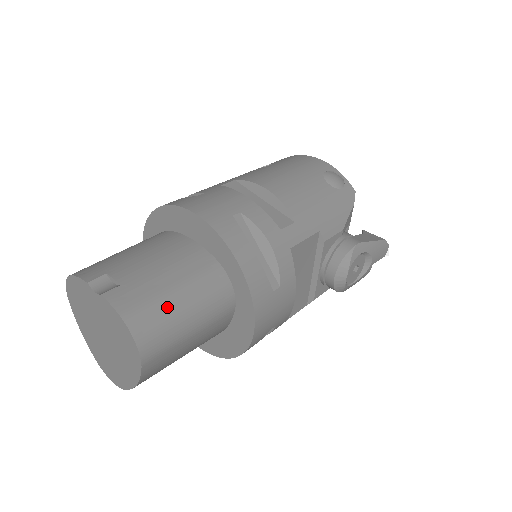
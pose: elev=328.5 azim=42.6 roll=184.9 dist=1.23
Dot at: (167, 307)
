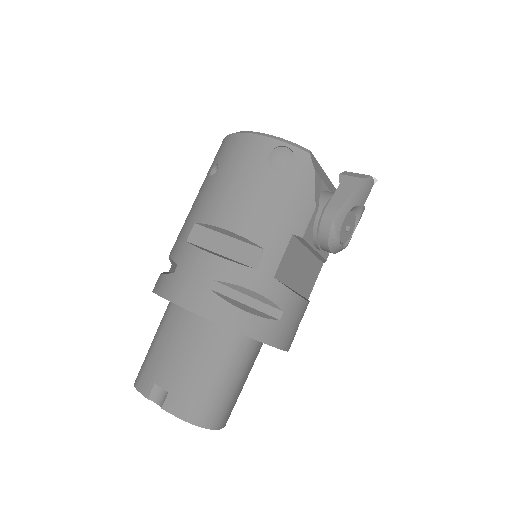
Dot at: (208, 391)
